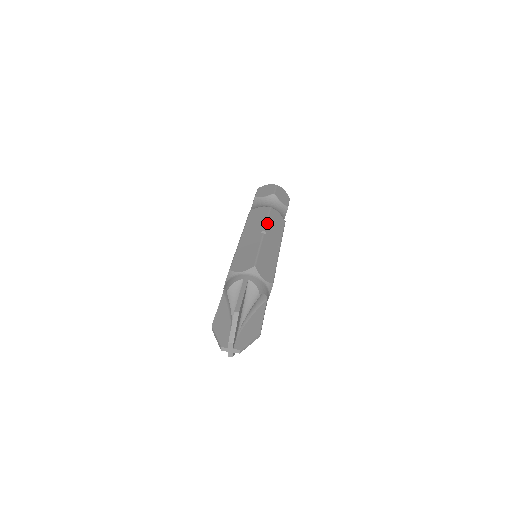
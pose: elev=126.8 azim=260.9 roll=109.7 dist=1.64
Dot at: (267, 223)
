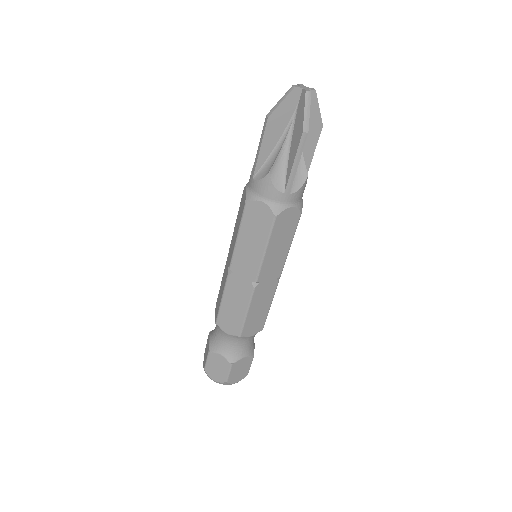
Dot at: occluded
